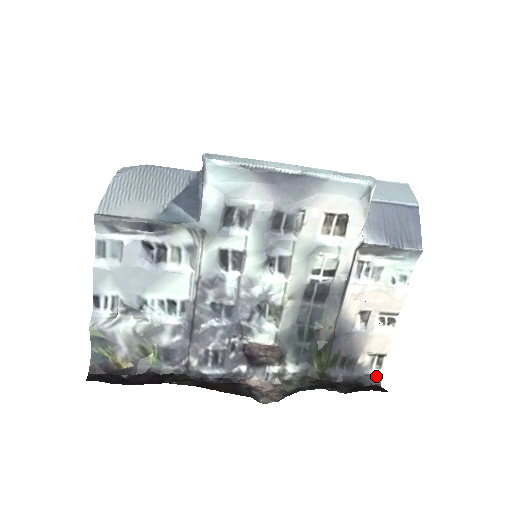
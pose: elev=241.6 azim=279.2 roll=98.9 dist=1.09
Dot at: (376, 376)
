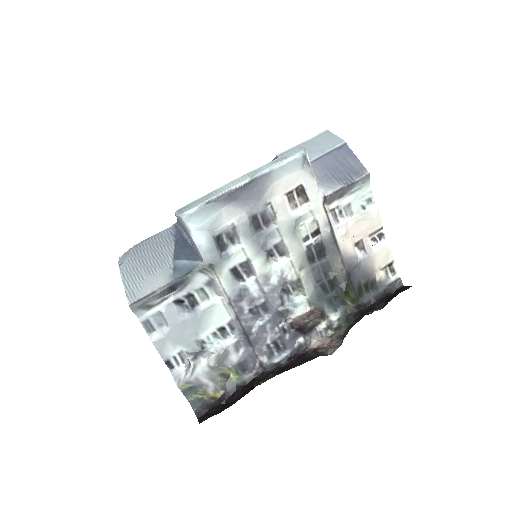
Dot at: (396, 281)
